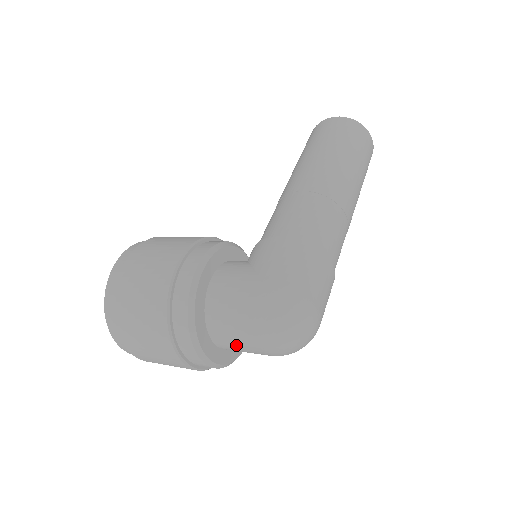
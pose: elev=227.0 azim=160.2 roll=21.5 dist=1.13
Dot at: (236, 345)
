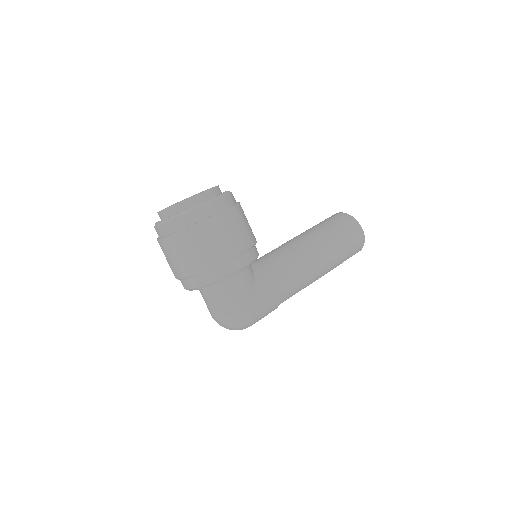
Dot at: (207, 301)
